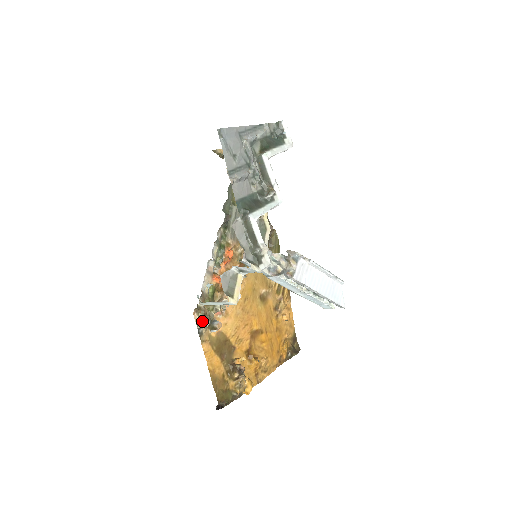
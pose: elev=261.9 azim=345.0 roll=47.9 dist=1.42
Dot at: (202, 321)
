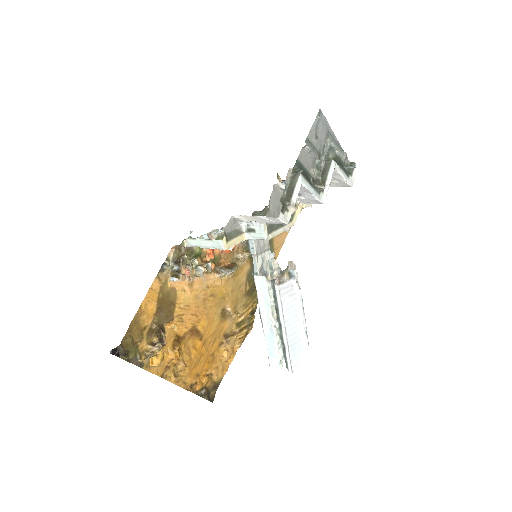
Dot at: (173, 261)
